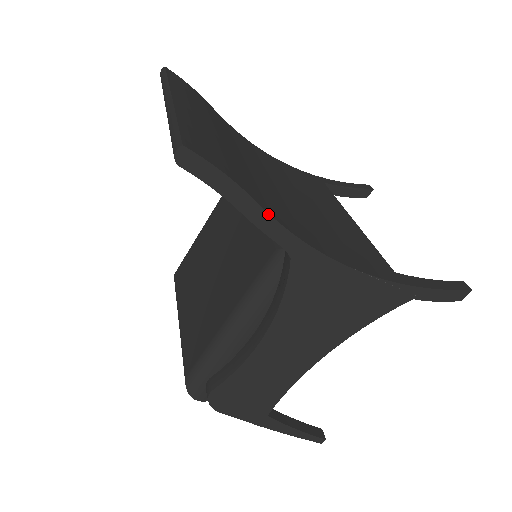
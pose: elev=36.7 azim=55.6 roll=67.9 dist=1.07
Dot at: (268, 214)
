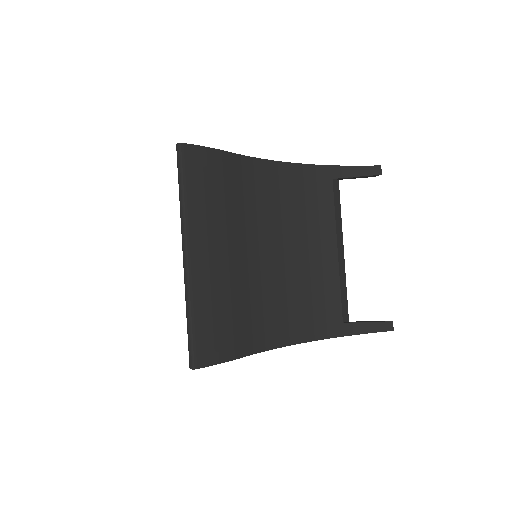
Dot at: occluded
